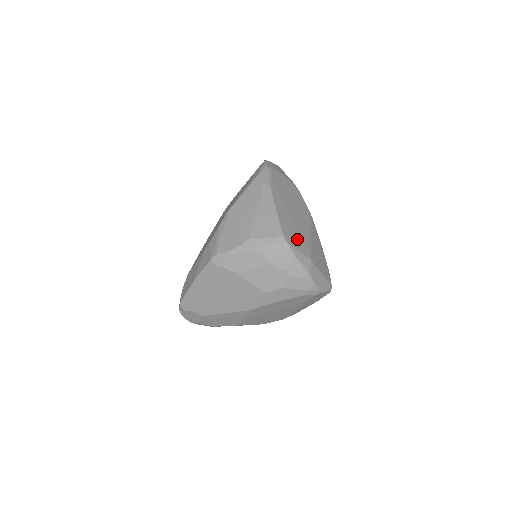
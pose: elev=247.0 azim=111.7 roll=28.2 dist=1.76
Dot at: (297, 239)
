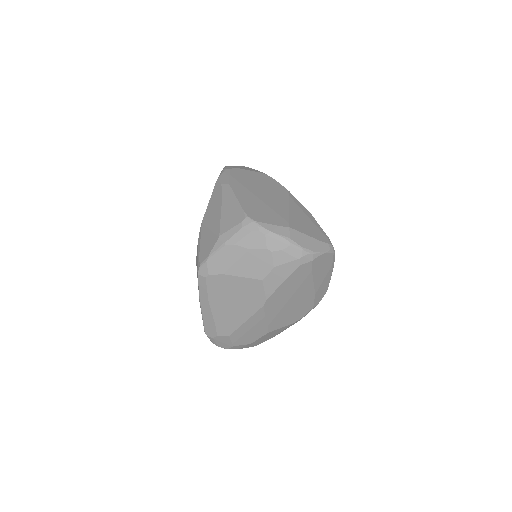
Dot at: (267, 215)
